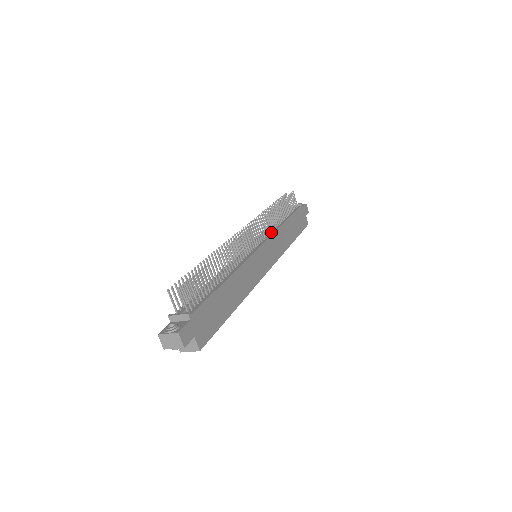
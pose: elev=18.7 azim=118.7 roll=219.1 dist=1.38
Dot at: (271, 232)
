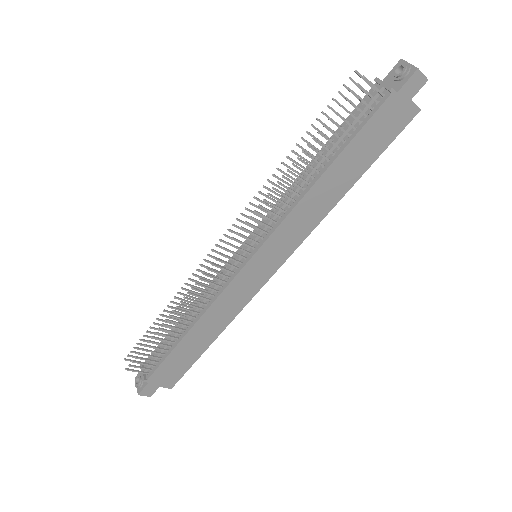
Dot at: (283, 213)
